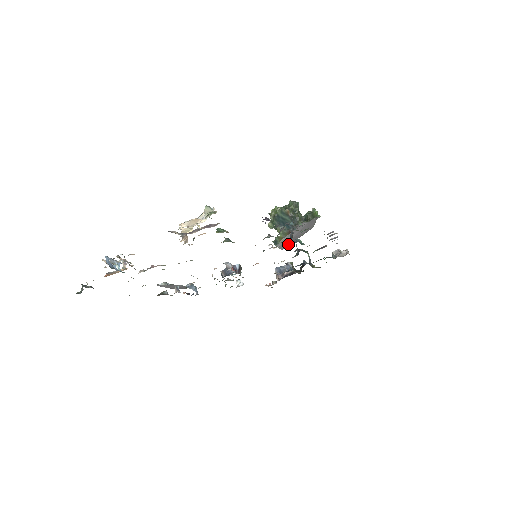
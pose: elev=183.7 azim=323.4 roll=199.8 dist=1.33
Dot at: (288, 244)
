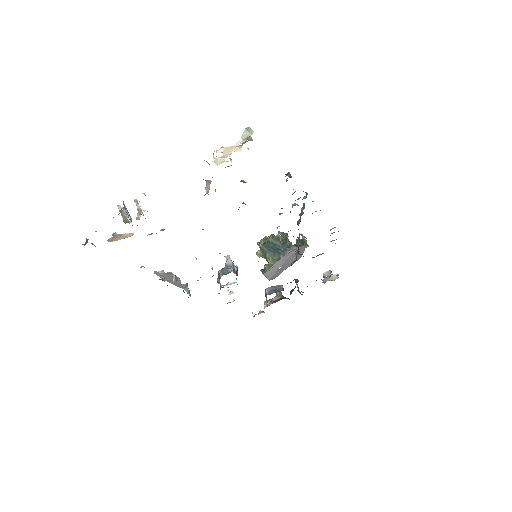
Dot at: (276, 274)
